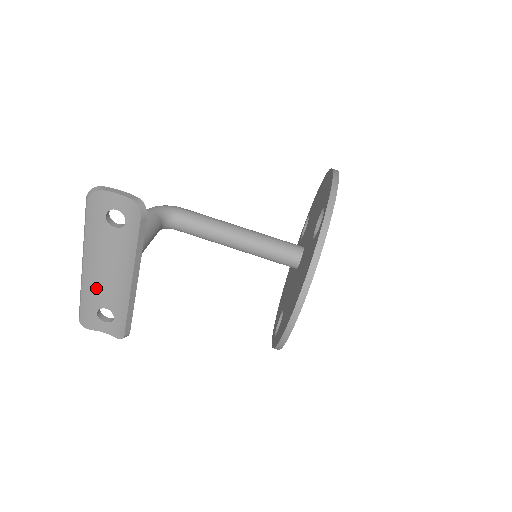
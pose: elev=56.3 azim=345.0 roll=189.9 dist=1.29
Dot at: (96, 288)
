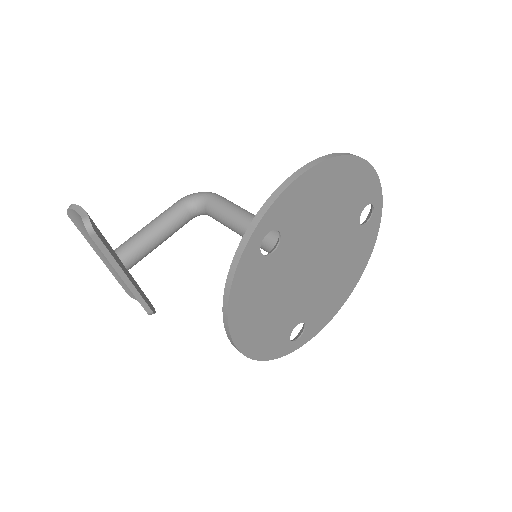
Dot at: occluded
